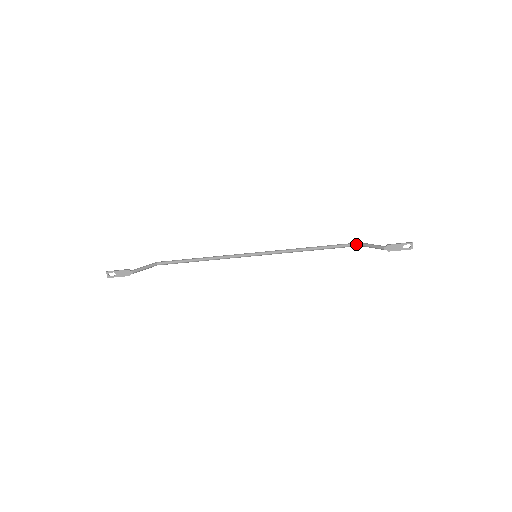
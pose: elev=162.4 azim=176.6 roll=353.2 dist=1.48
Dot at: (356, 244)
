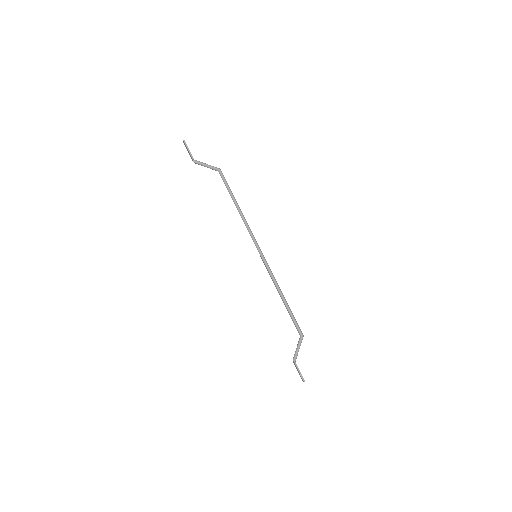
Dot at: (299, 334)
